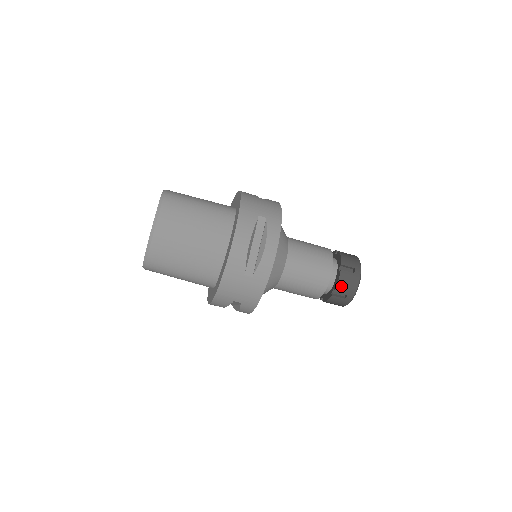
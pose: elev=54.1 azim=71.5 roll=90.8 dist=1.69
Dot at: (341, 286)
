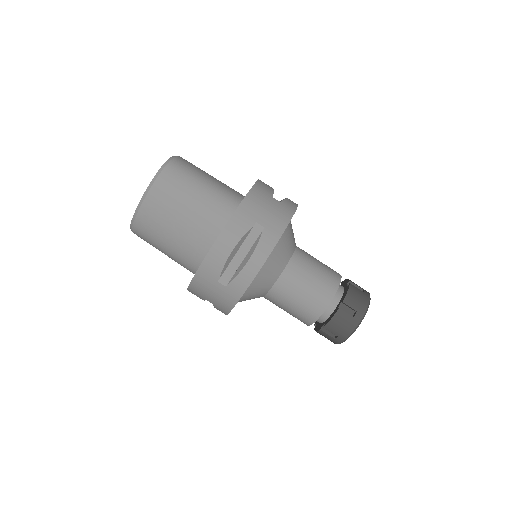
Dot at: (333, 325)
